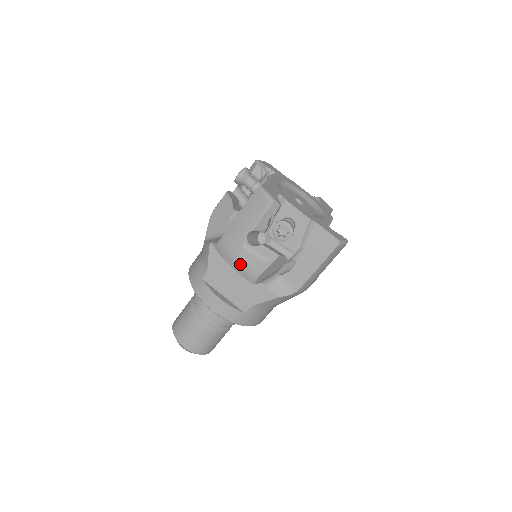
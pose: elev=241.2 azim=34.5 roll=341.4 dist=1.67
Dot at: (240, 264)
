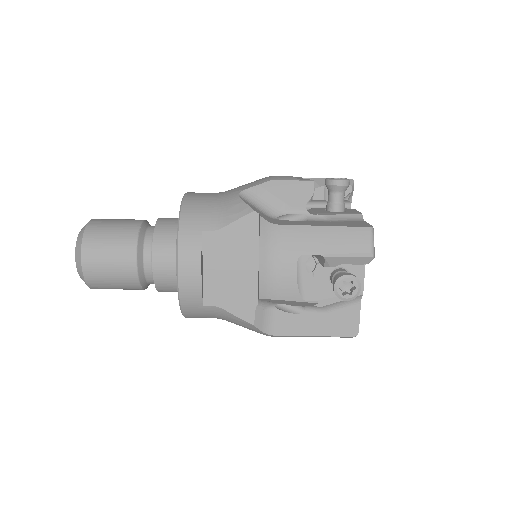
Dot at: (274, 270)
